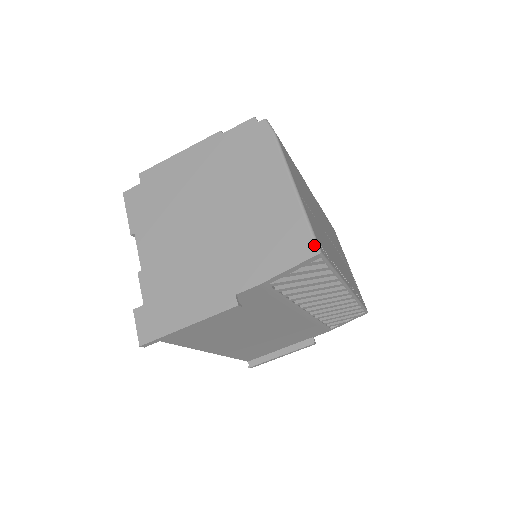
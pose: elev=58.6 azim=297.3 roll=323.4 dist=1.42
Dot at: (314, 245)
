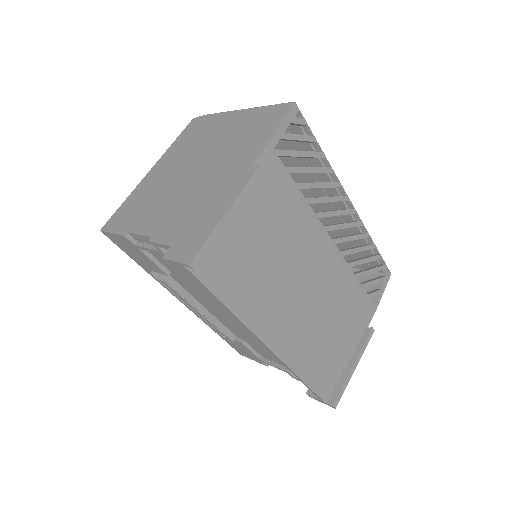
Dot at: (286, 103)
